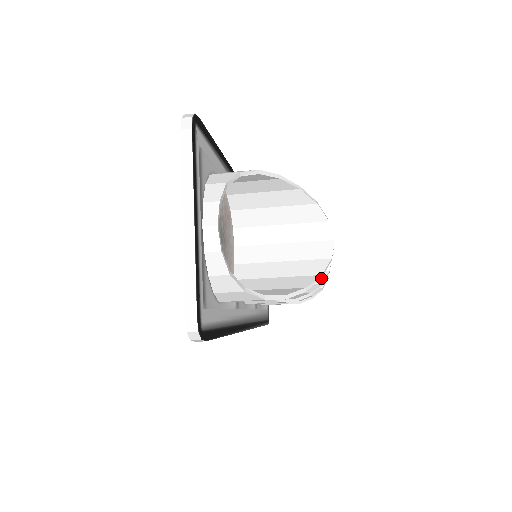
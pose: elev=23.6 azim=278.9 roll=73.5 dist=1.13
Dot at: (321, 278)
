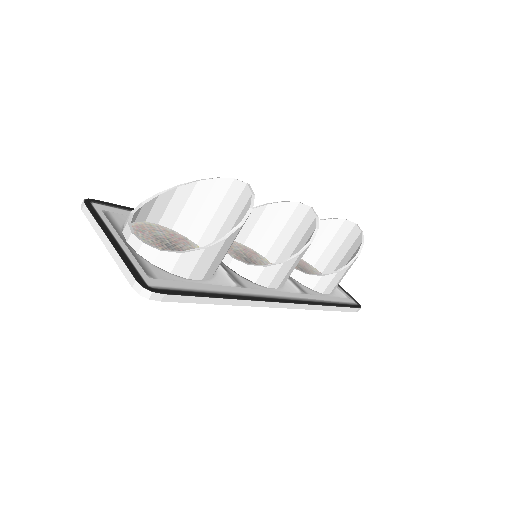
Dot at: (314, 226)
